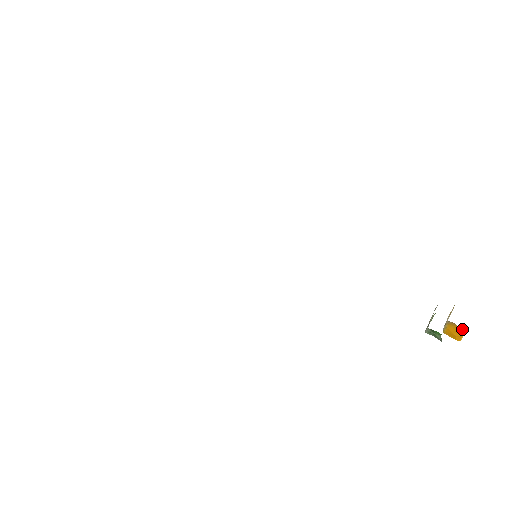
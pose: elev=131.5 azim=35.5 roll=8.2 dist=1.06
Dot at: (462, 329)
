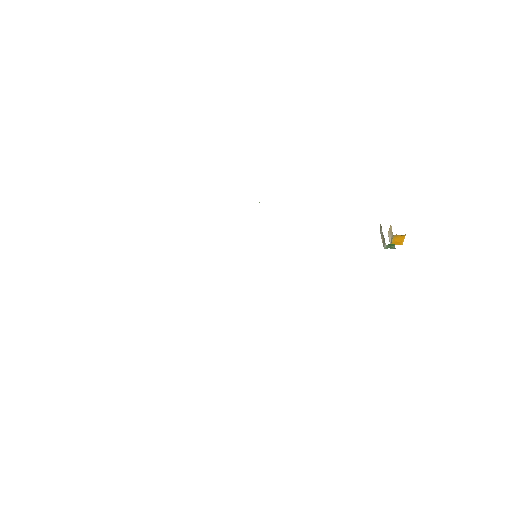
Dot at: (403, 236)
